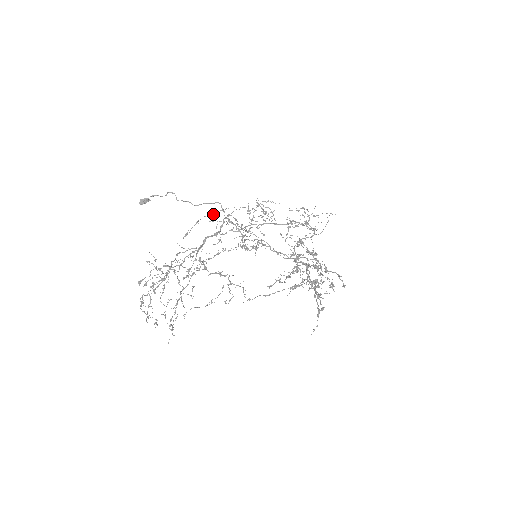
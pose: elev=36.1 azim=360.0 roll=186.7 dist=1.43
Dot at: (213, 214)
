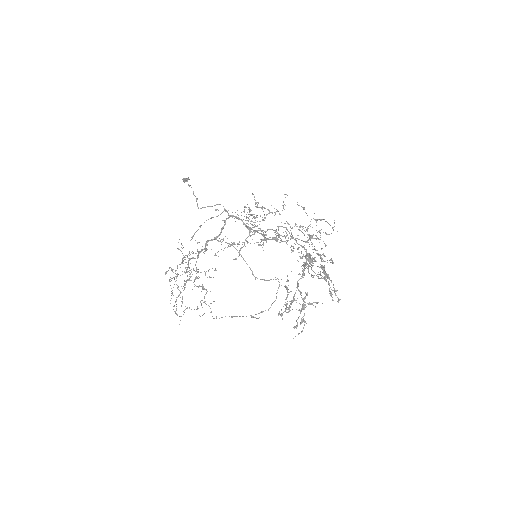
Dot at: occluded
